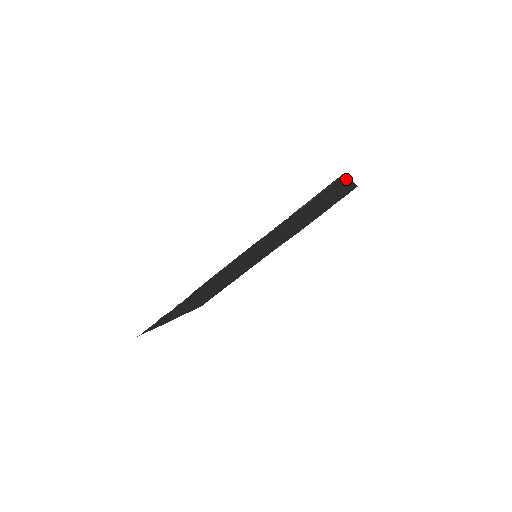
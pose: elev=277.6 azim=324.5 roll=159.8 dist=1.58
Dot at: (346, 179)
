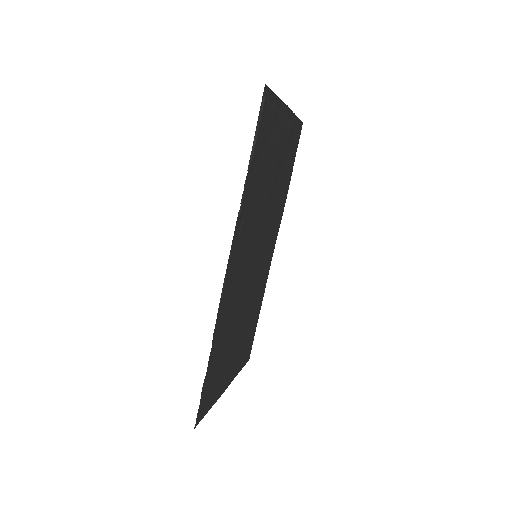
Dot at: (277, 99)
